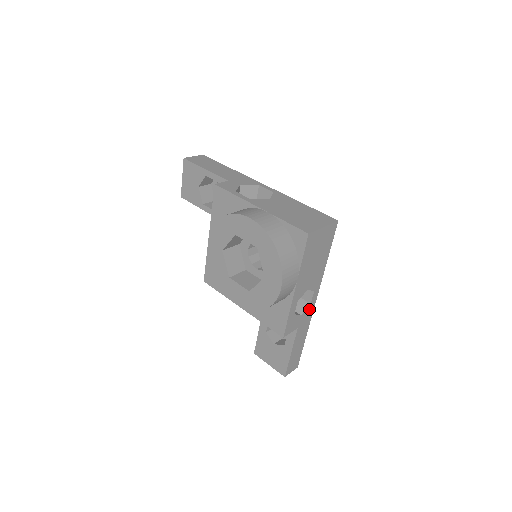
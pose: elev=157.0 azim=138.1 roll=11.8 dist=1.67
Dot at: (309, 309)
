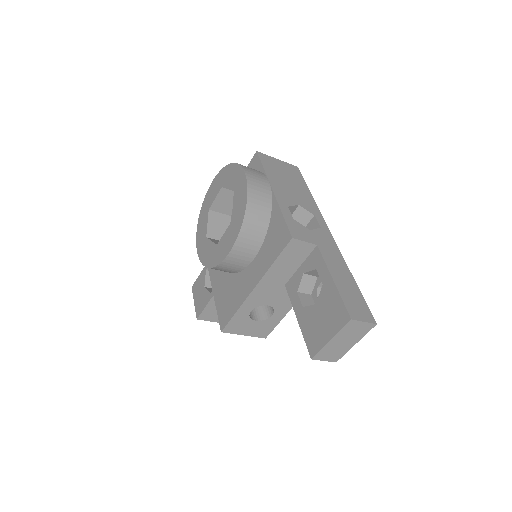
Dot at: (323, 234)
